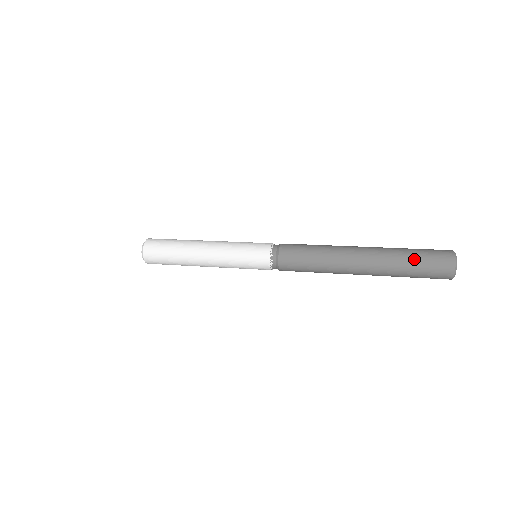
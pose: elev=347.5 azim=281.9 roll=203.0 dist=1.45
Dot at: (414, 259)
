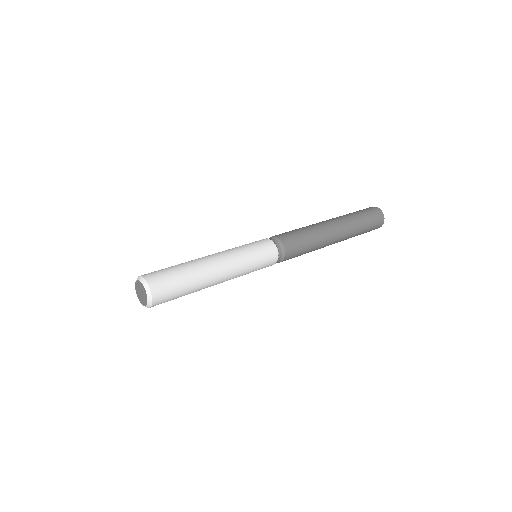
Dot at: (365, 221)
